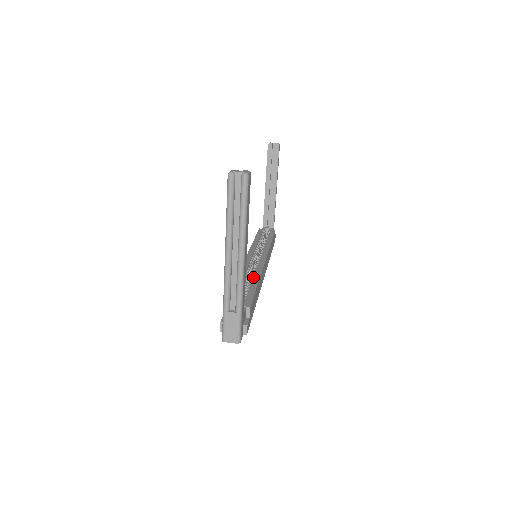
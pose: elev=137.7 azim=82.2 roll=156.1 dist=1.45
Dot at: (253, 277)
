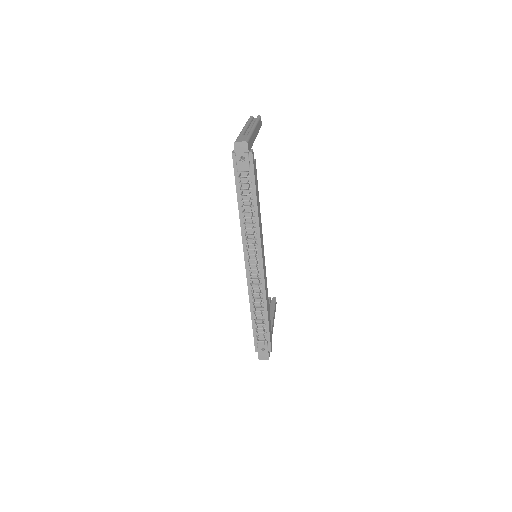
Dot at: occluded
